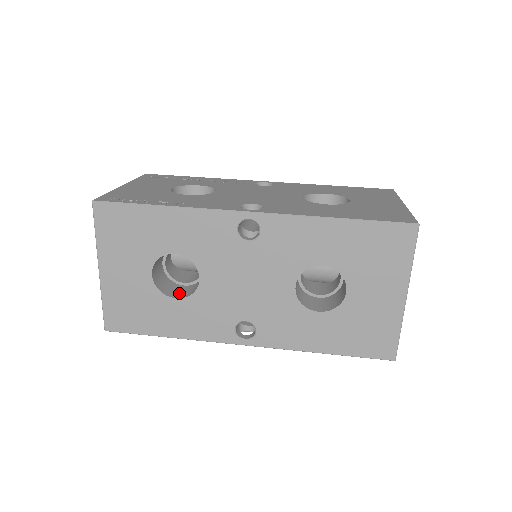
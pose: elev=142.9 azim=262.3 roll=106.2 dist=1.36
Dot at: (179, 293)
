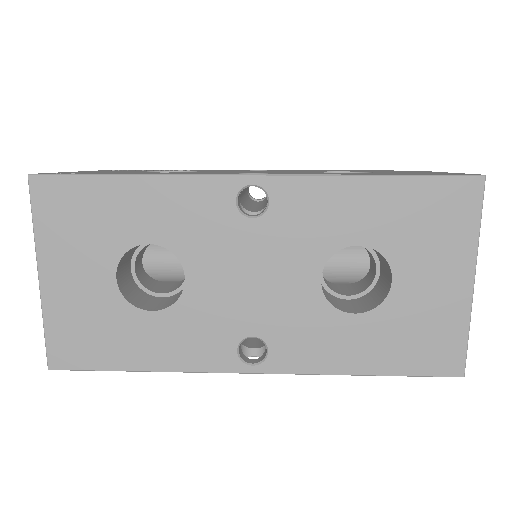
Dot at: (156, 305)
